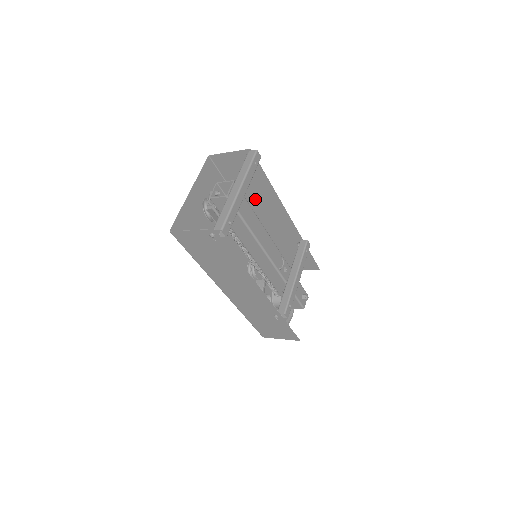
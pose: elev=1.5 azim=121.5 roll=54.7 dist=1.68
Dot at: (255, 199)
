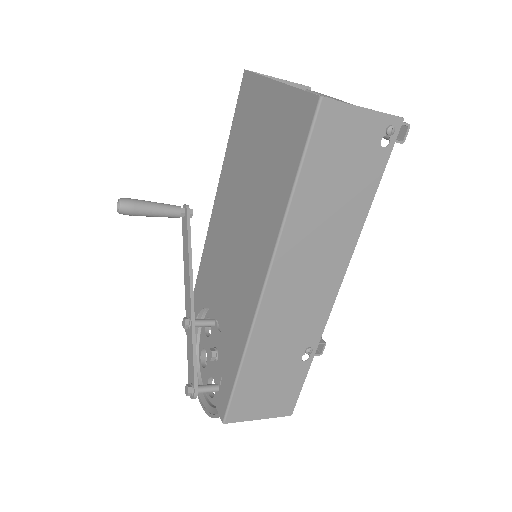
Dot at: occluded
